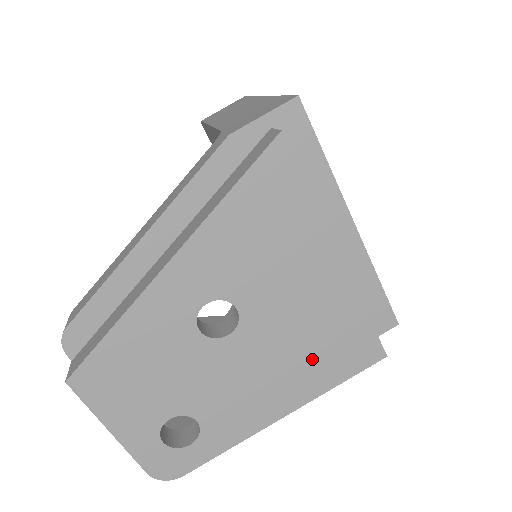
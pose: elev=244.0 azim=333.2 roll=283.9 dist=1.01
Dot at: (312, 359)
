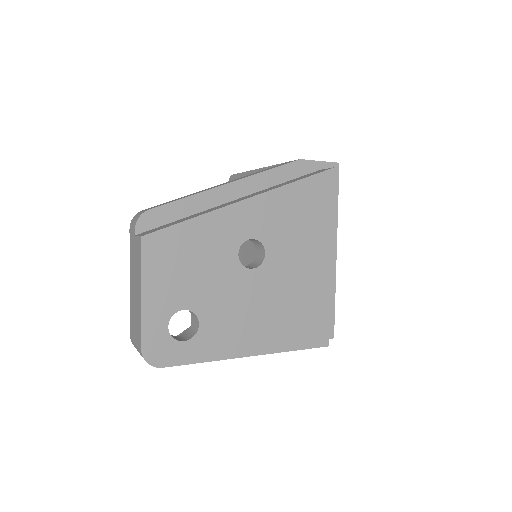
Dot at: (288, 319)
